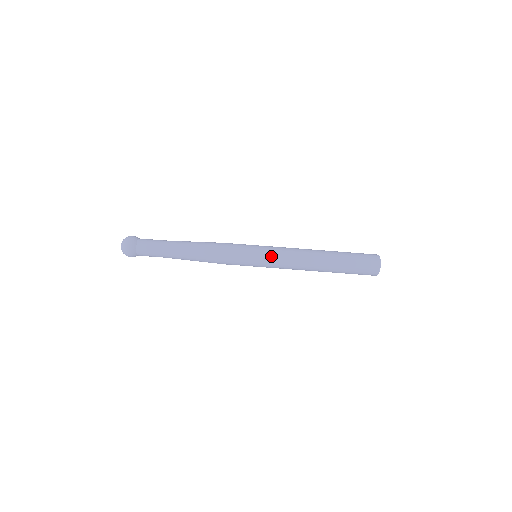
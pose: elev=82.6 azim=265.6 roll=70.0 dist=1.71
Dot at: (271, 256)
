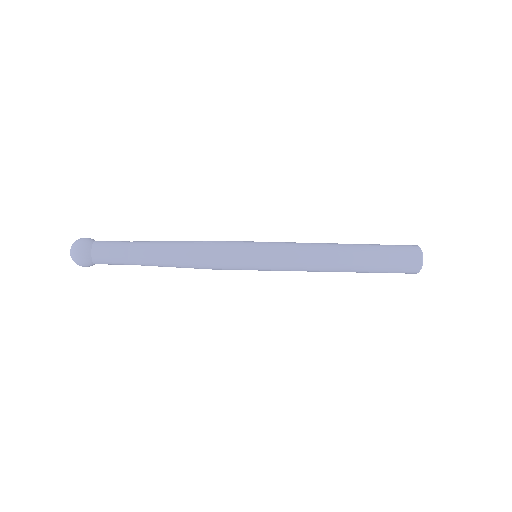
Dot at: (276, 270)
